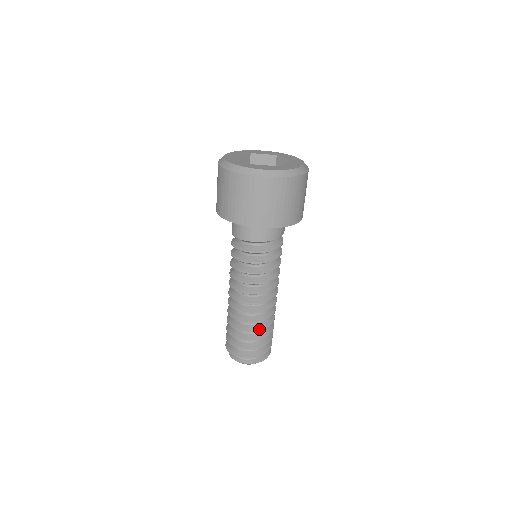
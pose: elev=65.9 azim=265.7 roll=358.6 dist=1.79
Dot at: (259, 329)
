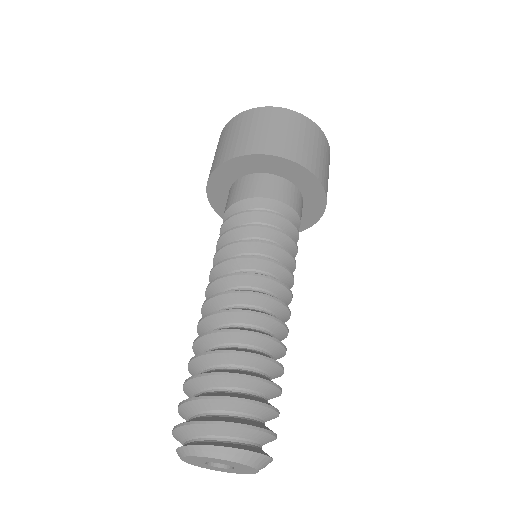
Dot at: (259, 353)
